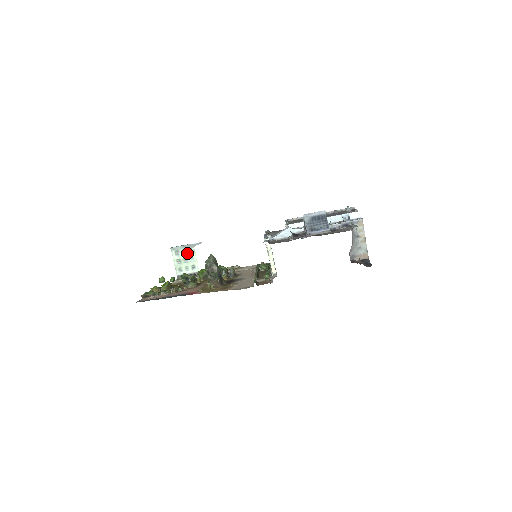
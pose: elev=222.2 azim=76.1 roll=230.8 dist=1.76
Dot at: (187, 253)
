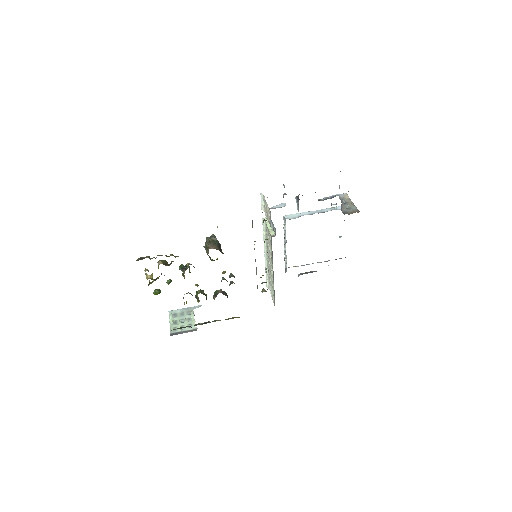
Dot at: (185, 315)
